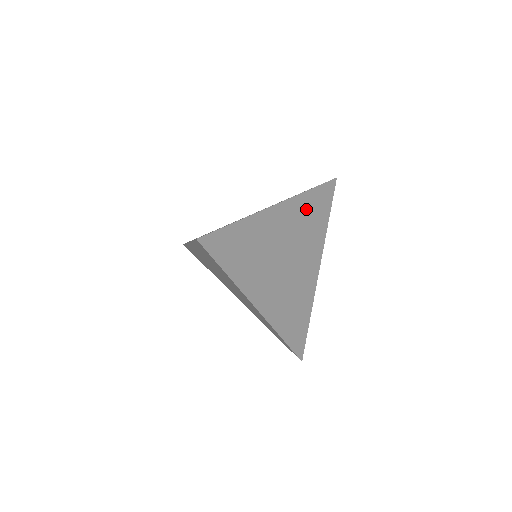
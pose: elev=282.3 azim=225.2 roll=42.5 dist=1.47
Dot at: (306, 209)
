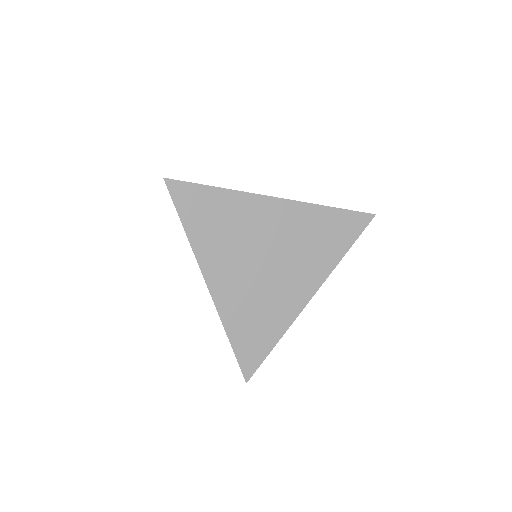
Dot at: occluded
